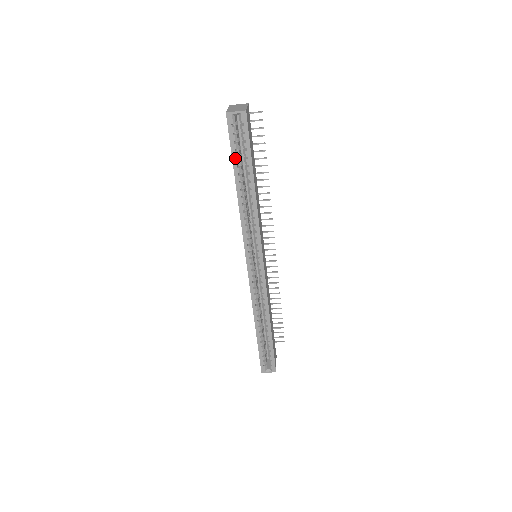
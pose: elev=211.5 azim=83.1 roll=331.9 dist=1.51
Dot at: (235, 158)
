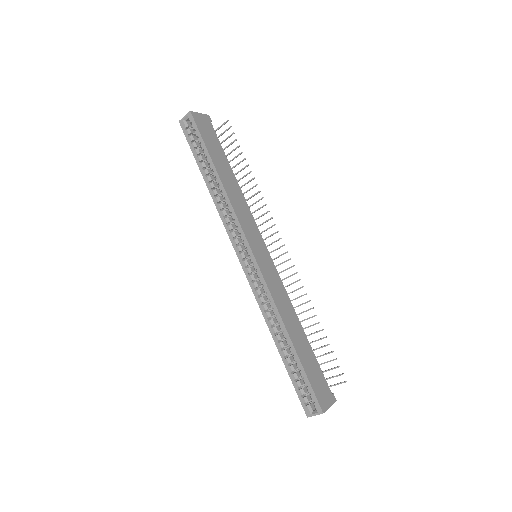
Dot at: (196, 156)
